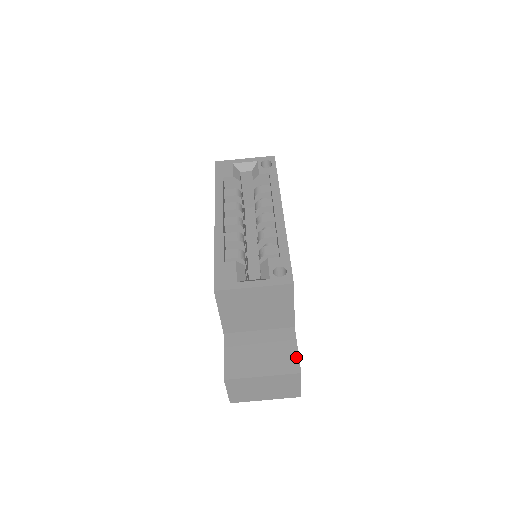
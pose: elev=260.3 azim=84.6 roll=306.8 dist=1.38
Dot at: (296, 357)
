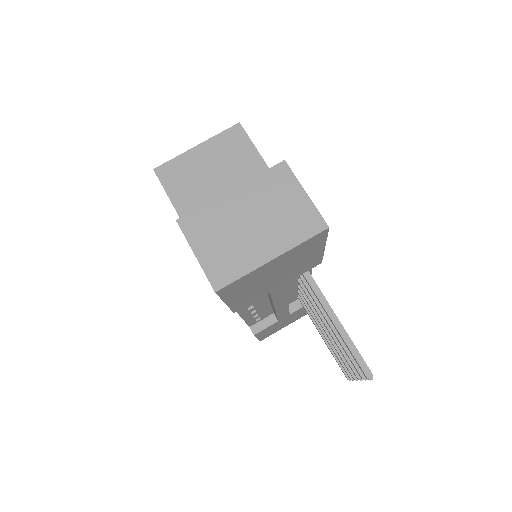
Dot at: occluded
